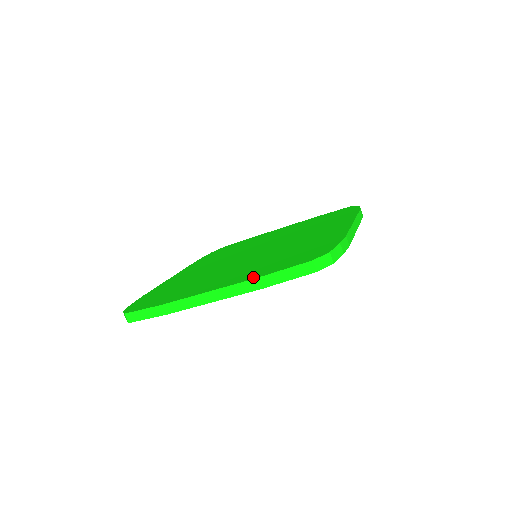
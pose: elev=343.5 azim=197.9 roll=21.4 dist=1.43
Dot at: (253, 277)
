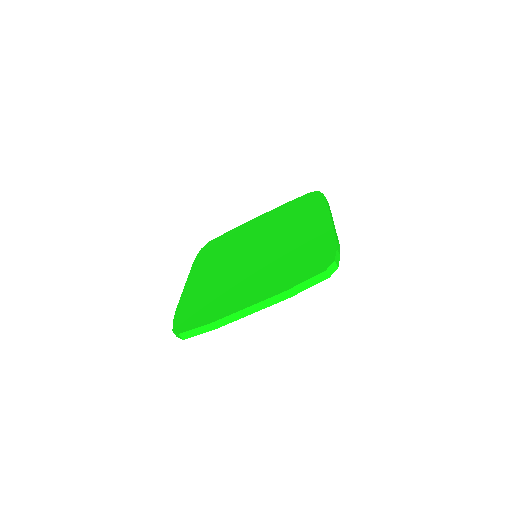
Dot at: (282, 290)
